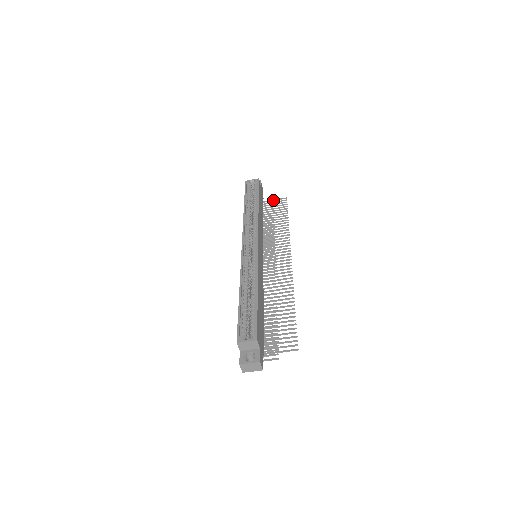
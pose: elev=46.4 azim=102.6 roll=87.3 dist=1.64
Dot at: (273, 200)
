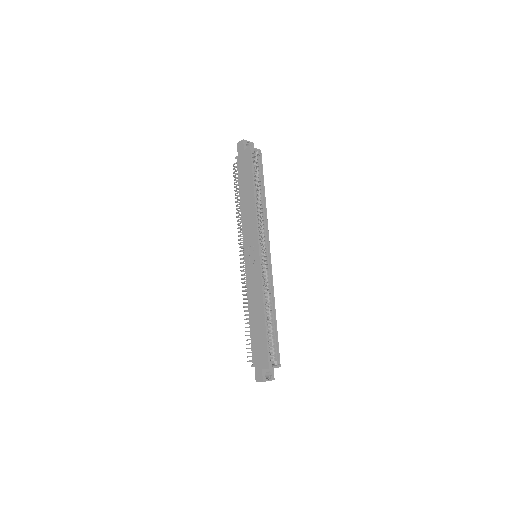
Dot at: occluded
